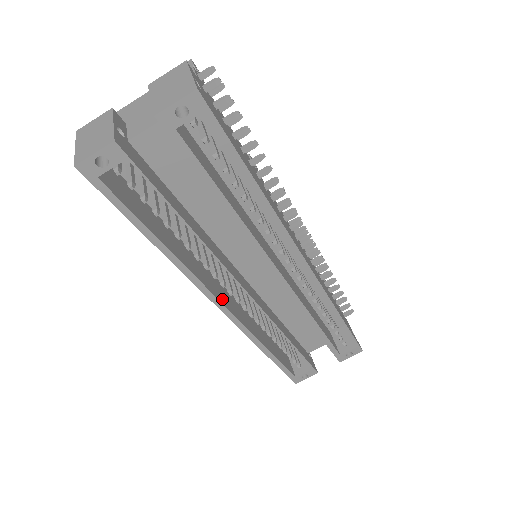
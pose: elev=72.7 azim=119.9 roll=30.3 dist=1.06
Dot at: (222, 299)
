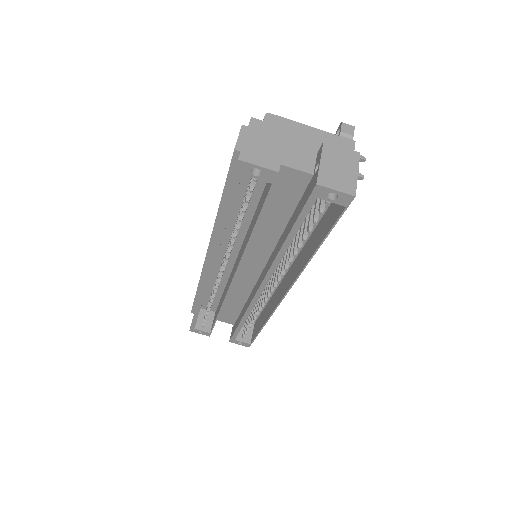
Dot at: occluded
